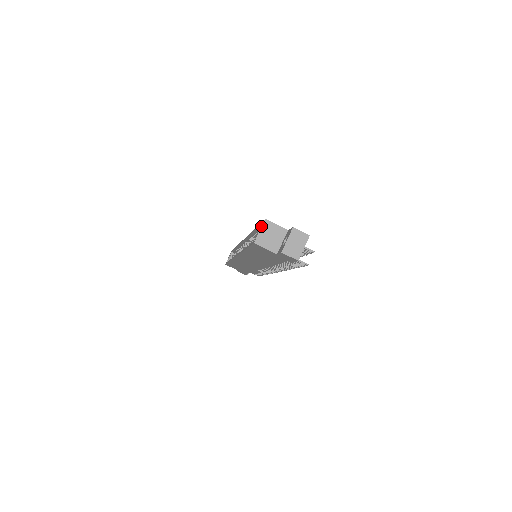
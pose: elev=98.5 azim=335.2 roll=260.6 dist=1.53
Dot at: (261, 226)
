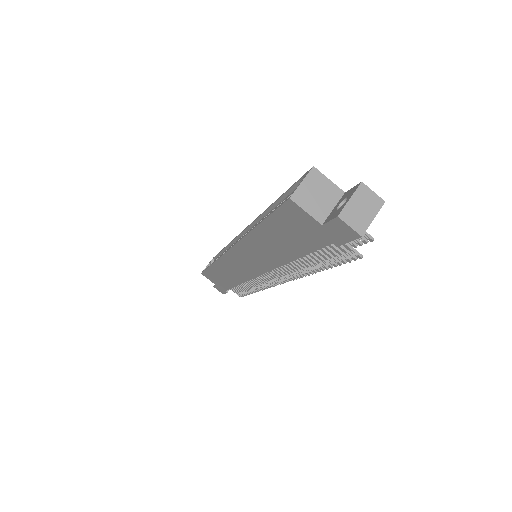
Dot at: (304, 176)
